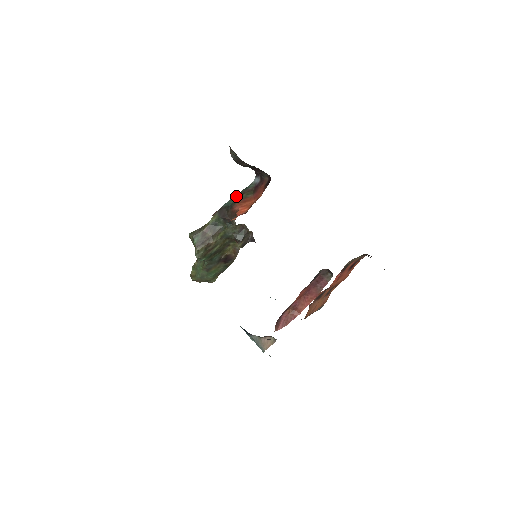
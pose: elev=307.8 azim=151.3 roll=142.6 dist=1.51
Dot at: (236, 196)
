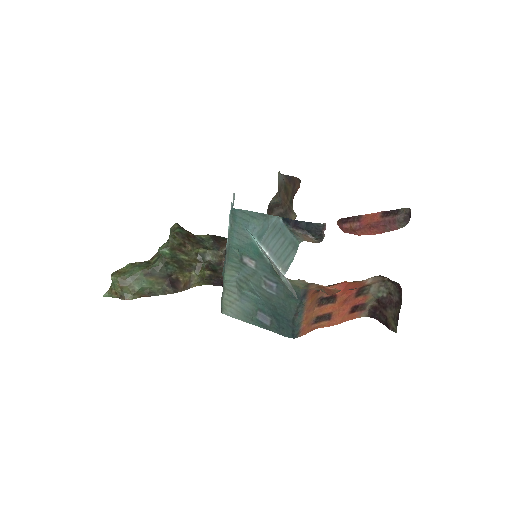
Dot at: occluded
